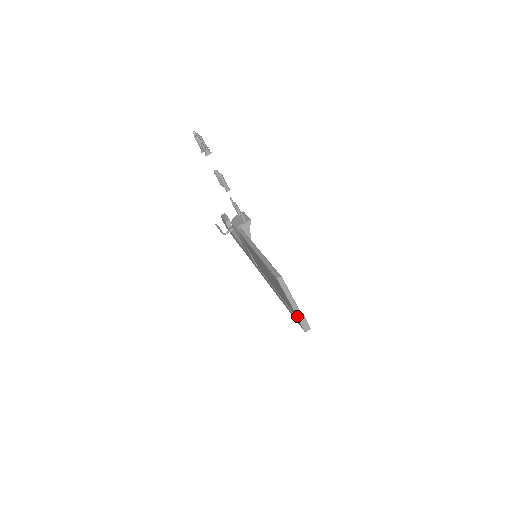
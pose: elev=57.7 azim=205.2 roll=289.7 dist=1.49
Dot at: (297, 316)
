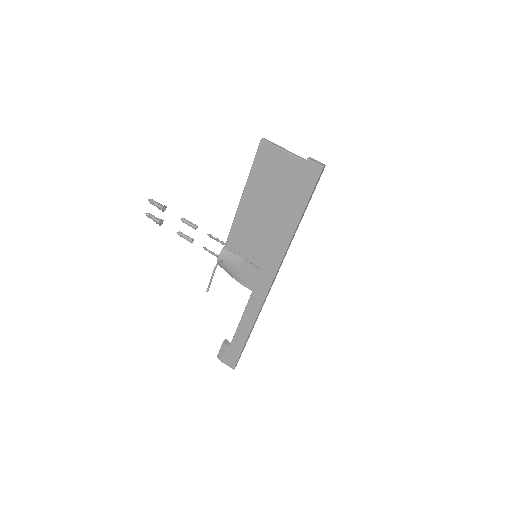
Dot at: (304, 162)
